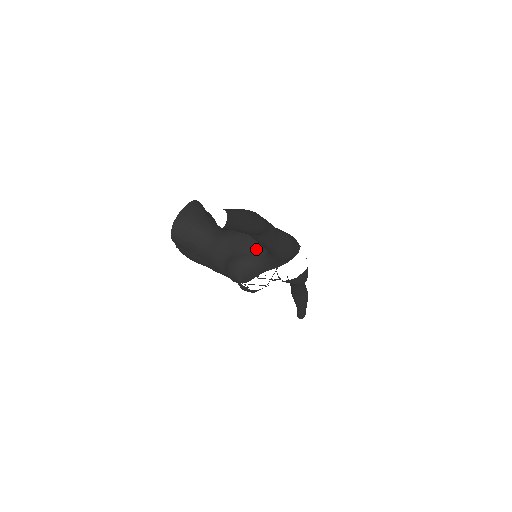
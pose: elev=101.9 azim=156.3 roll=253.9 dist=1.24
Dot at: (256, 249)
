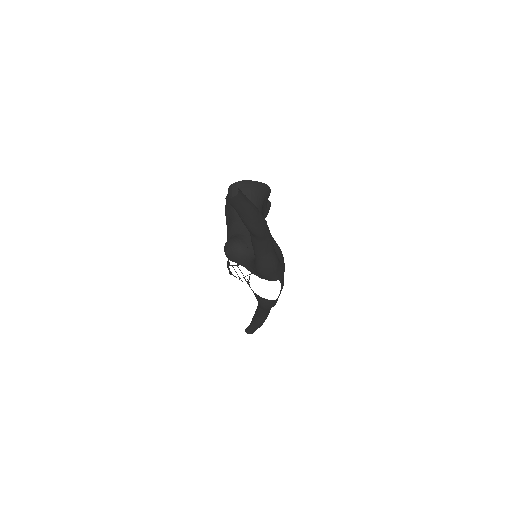
Dot at: occluded
